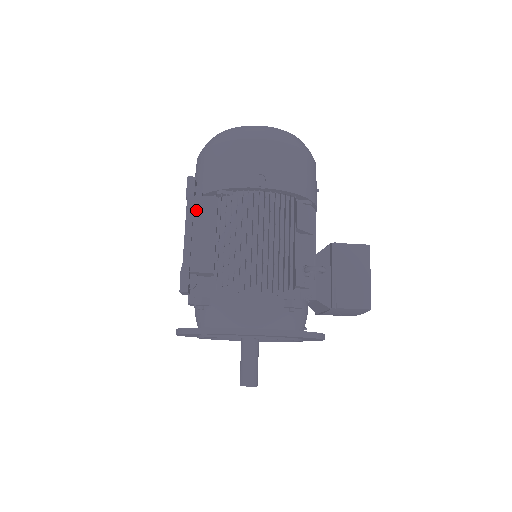
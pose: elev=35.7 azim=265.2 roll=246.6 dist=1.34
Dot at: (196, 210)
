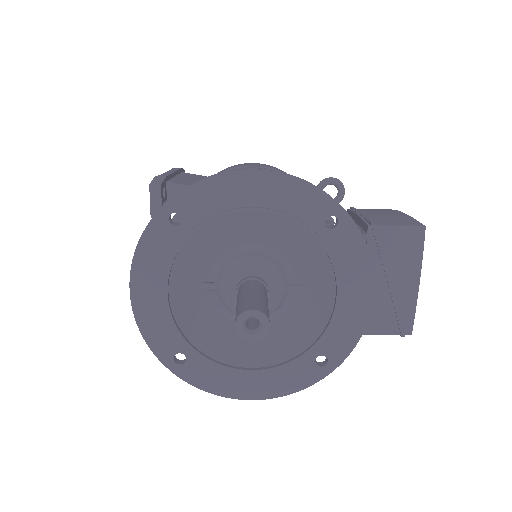
Dot at: (182, 174)
